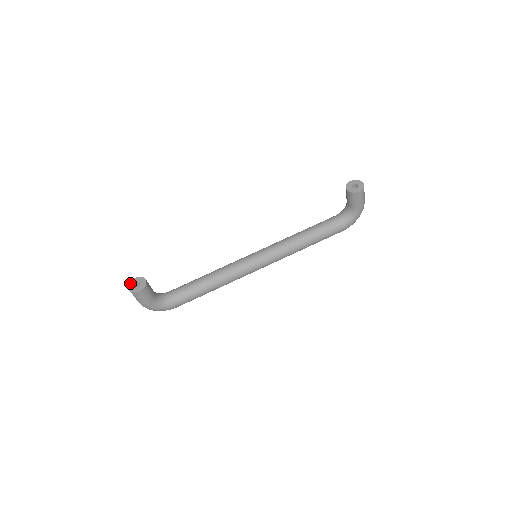
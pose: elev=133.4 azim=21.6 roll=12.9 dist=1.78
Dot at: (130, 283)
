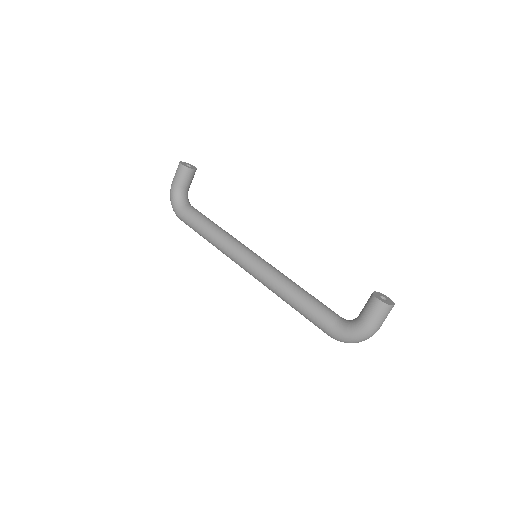
Dot at: (188, 163)
